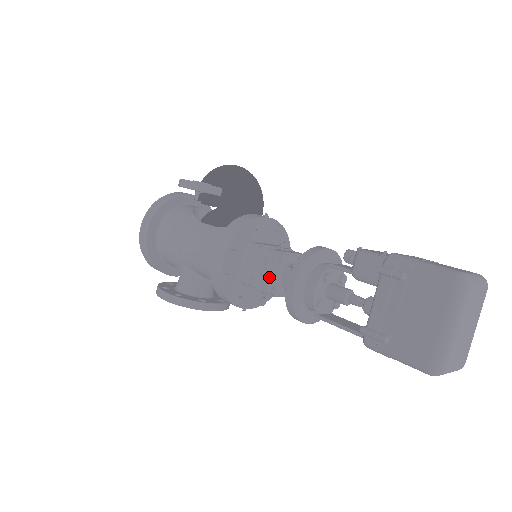
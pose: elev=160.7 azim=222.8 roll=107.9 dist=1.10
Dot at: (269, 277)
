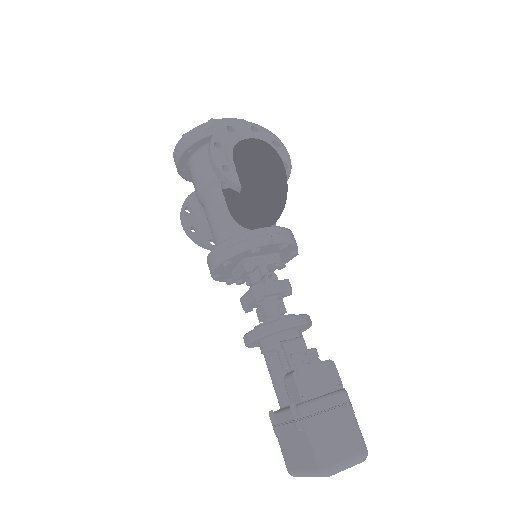
Dot at: (246, 302)
